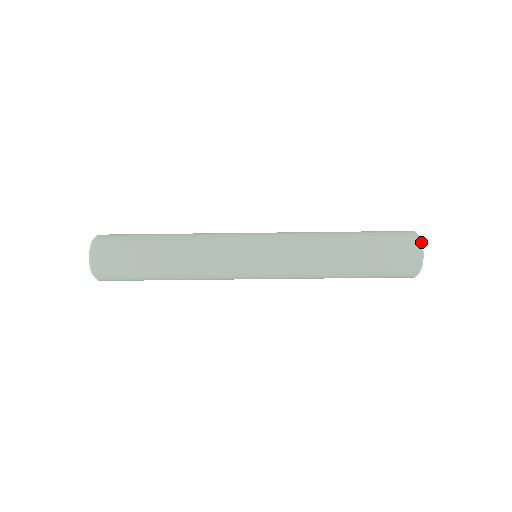
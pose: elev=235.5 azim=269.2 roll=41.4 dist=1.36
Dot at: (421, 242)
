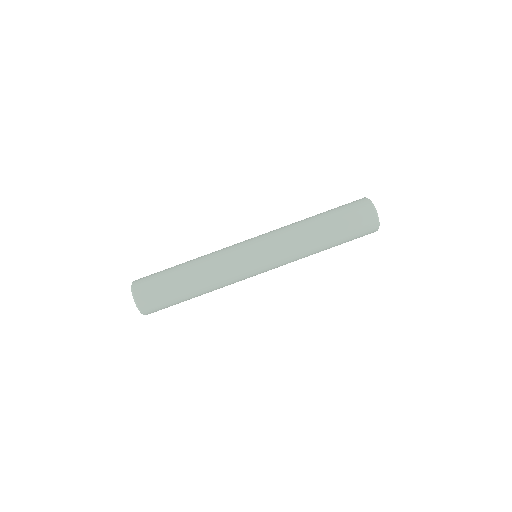
Dot at: (371, 202)
